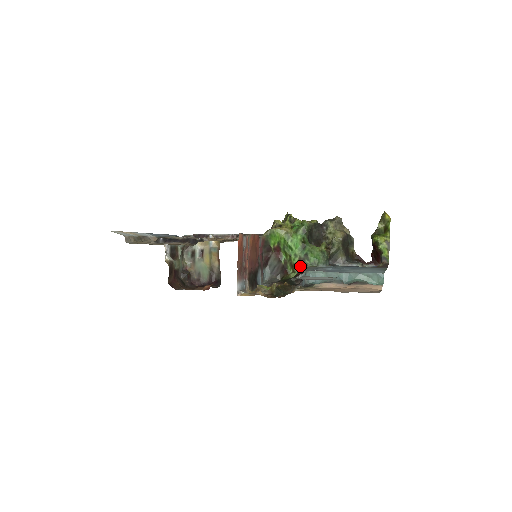
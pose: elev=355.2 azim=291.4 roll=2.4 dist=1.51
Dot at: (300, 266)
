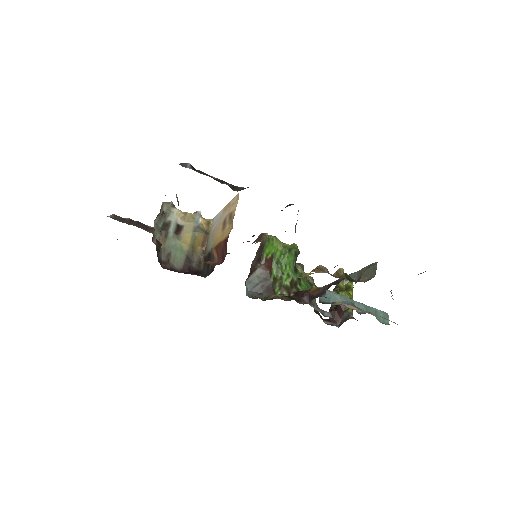
Dot at: (292, 289)
